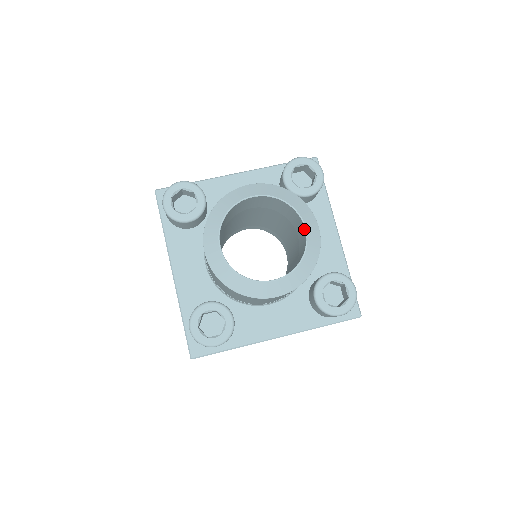
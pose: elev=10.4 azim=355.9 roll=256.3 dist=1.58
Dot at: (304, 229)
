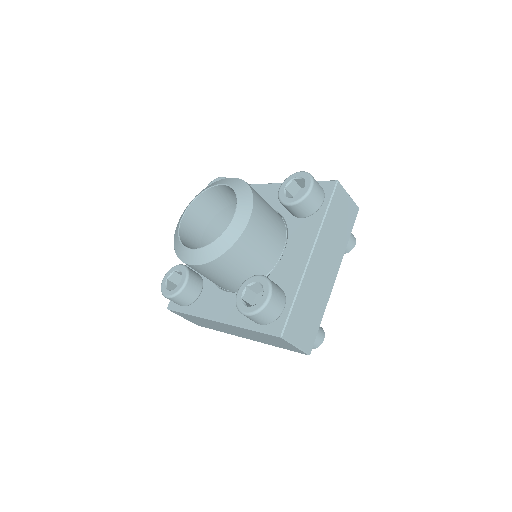
Dot at: (222, 186)
